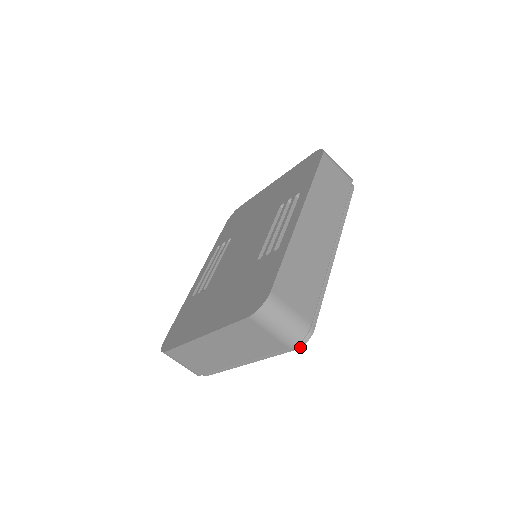
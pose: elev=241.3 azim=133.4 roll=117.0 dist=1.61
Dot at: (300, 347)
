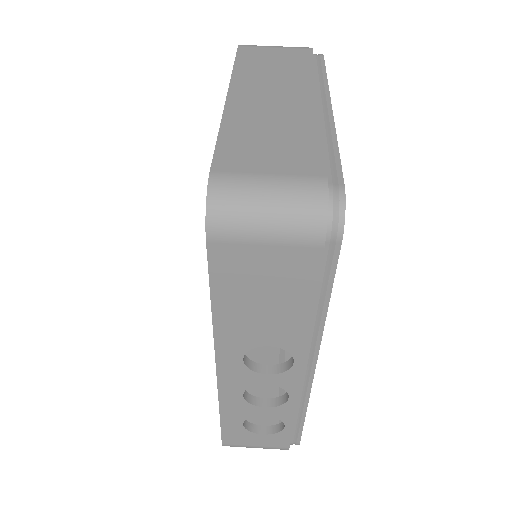
Dot at: (322, 55)
